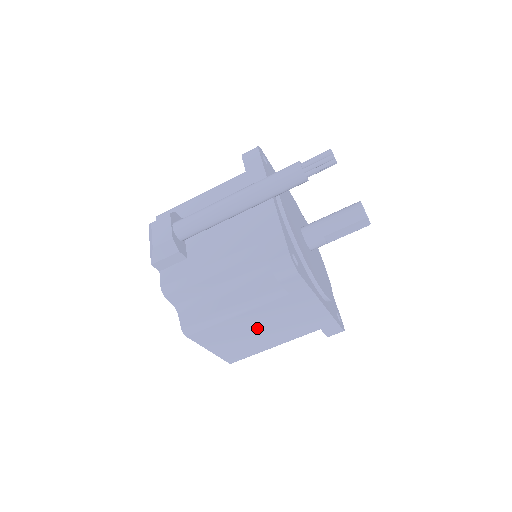
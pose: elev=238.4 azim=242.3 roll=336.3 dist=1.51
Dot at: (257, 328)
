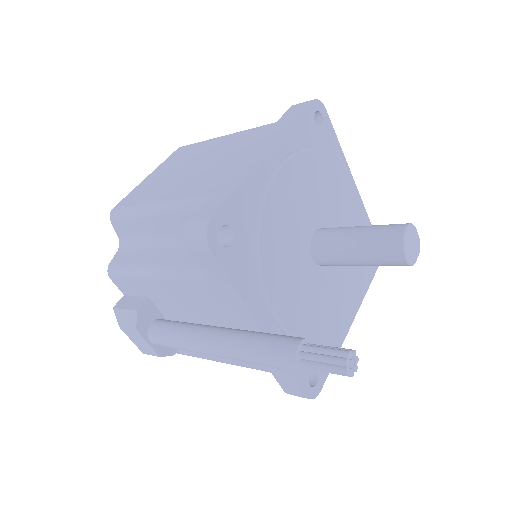
Dot at: occluded
